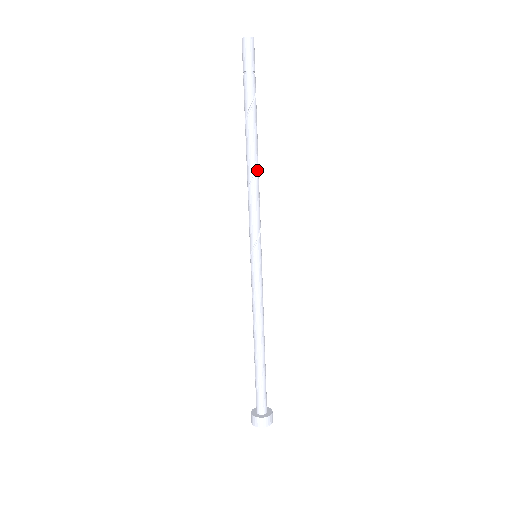
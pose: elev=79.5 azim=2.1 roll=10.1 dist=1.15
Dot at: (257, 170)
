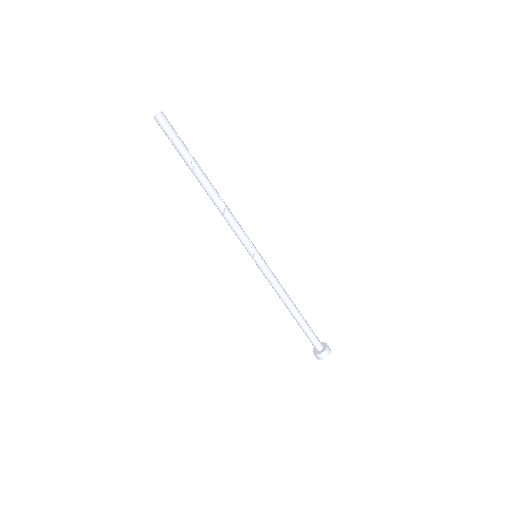
Dot at: (222, 200)
